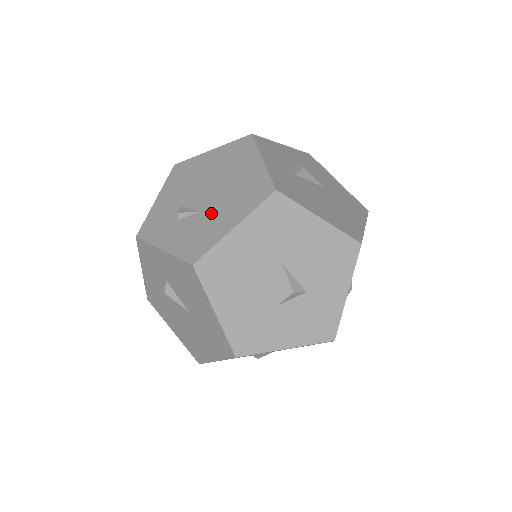
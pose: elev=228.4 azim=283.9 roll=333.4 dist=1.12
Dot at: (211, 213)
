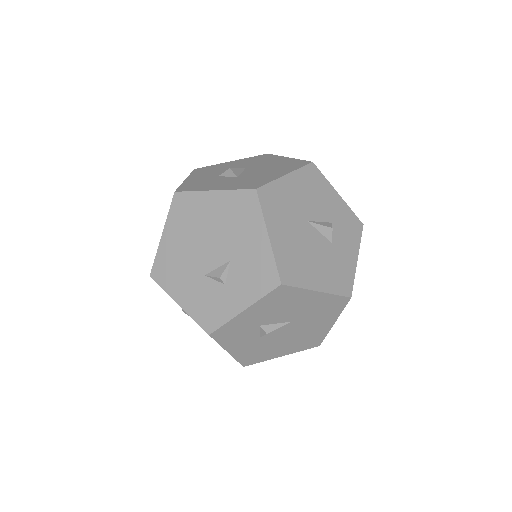
Dot at: occluded
